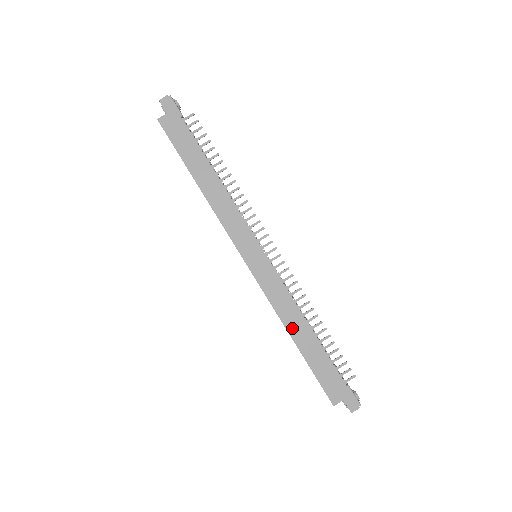
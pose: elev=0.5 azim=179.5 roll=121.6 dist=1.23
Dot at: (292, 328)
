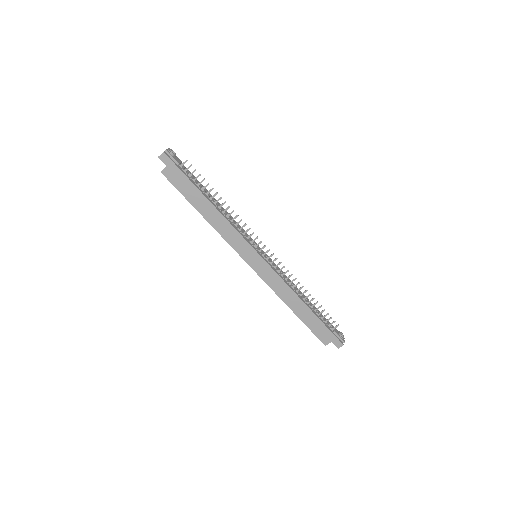
Dot at: (289, 303)
